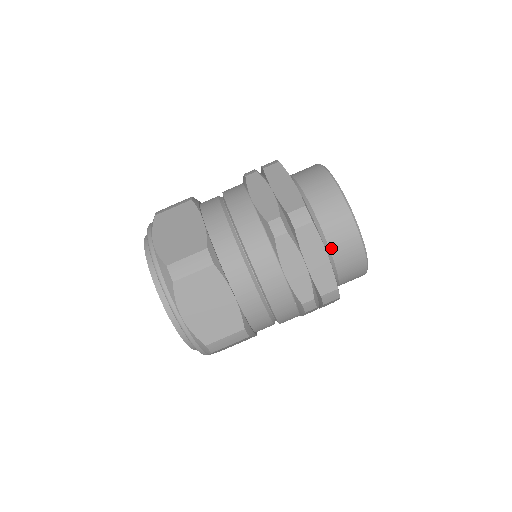
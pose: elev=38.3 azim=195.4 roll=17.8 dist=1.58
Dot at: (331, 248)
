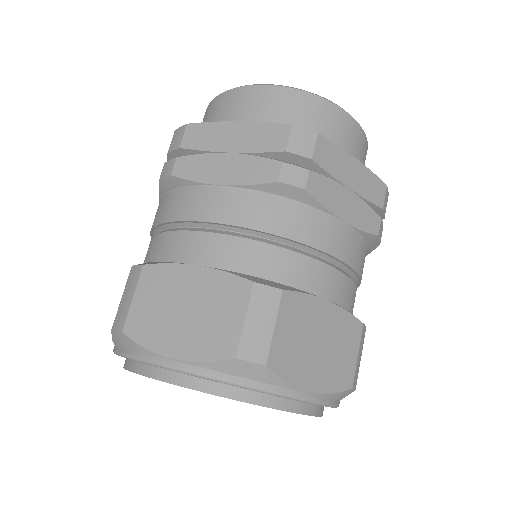
Dot at: occluded
